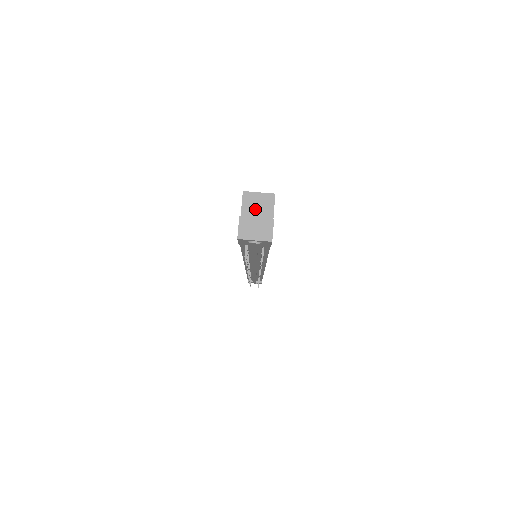
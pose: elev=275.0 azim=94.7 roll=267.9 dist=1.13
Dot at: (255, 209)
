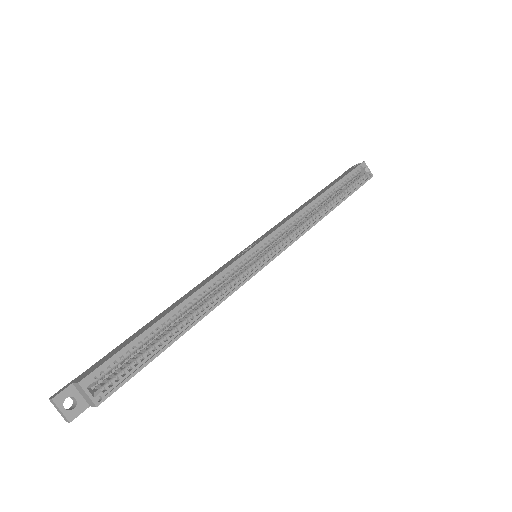
Dot at: (82, 393)
